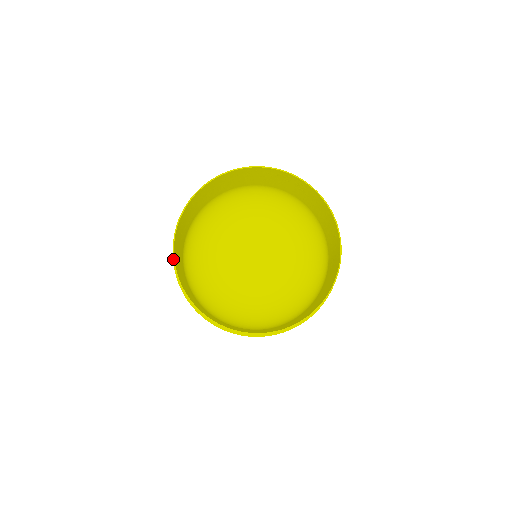
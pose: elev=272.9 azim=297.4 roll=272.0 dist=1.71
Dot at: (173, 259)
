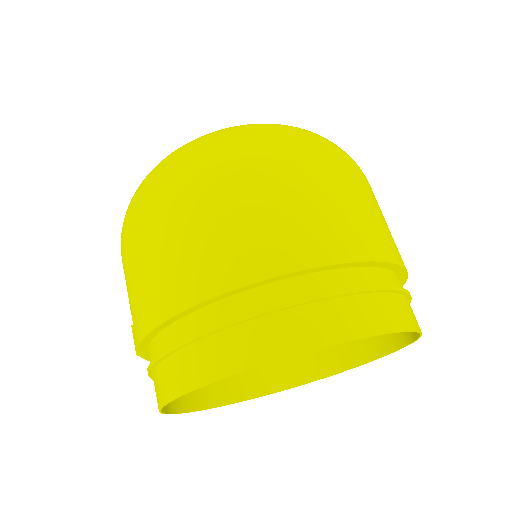
Dot at: occluded
